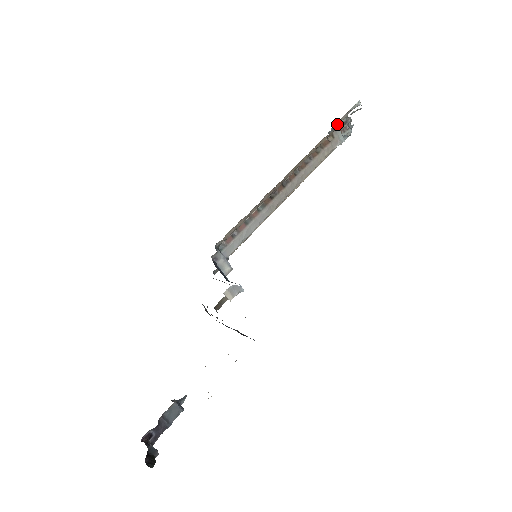
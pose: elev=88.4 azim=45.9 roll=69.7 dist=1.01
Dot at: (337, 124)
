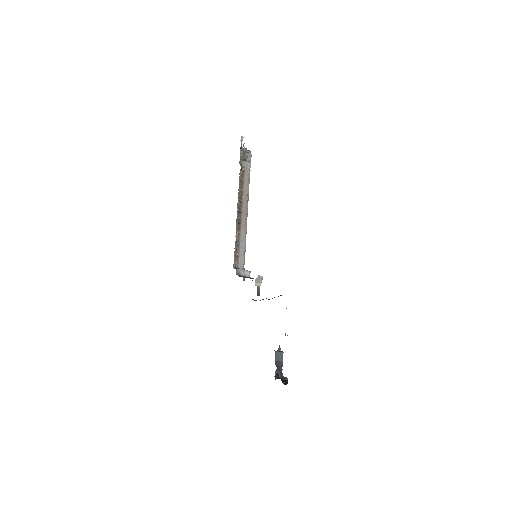
Dot at: (240, 158)
